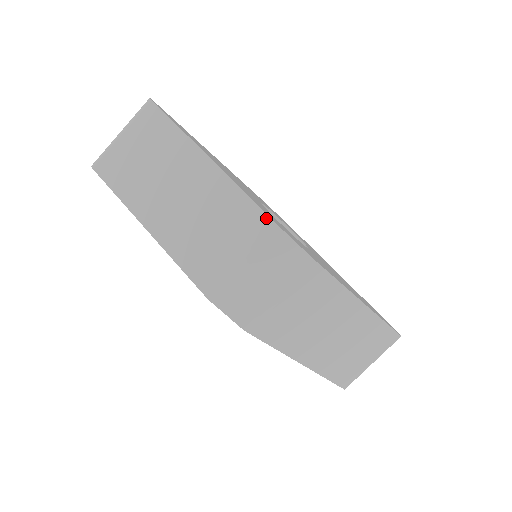
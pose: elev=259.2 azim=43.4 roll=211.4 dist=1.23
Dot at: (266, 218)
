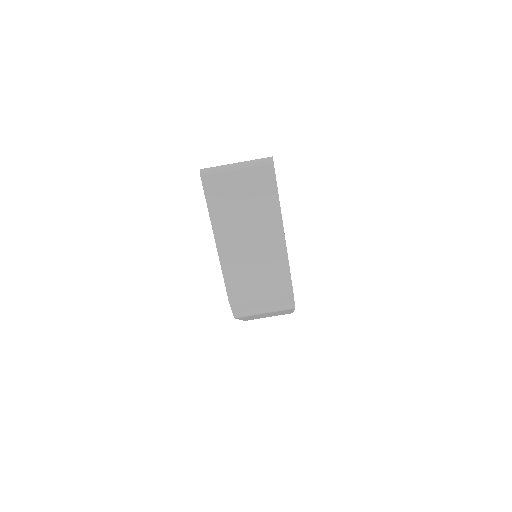
Dot at: (290, 285)
